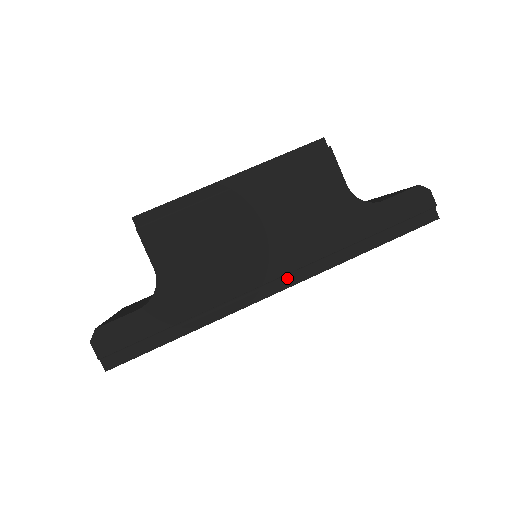
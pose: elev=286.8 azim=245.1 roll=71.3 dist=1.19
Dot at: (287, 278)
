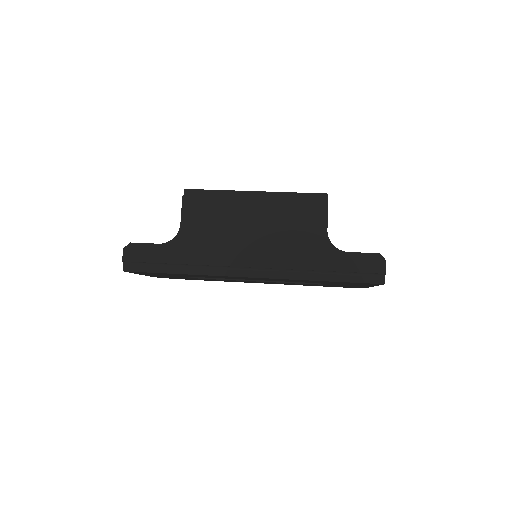
Dot at: (259, 271)
